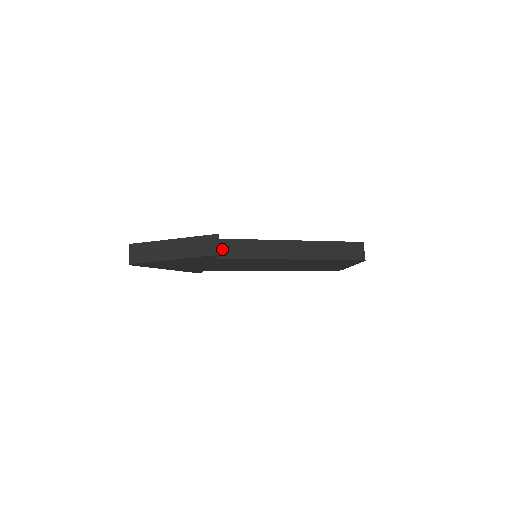
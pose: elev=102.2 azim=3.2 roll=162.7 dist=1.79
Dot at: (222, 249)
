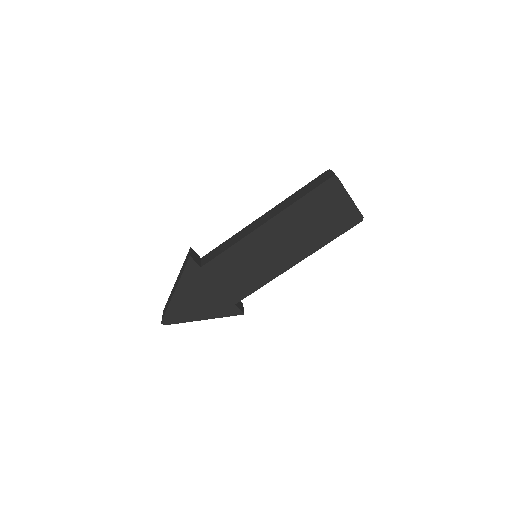
Dot at: (206, 259)
